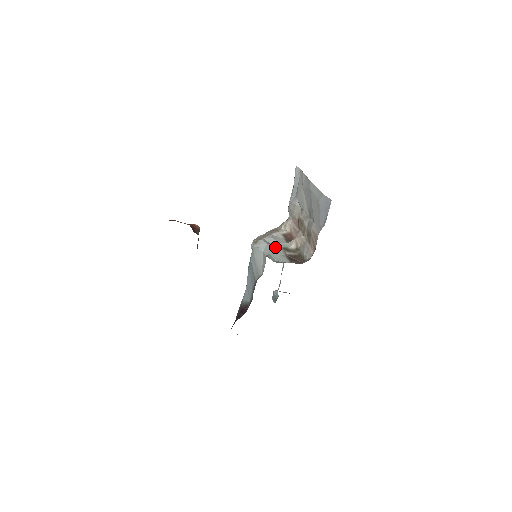
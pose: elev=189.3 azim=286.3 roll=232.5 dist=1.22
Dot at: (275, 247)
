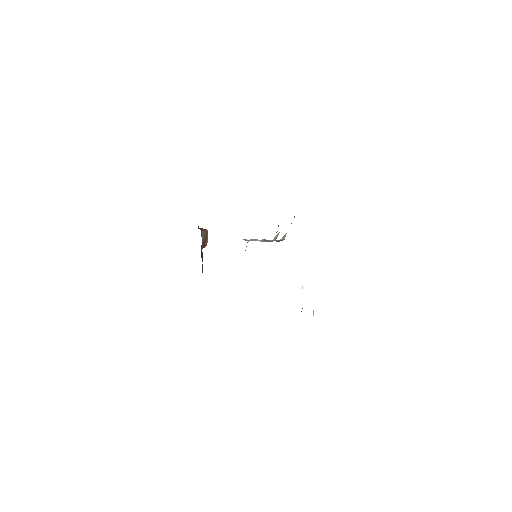
Dot at: occluded
